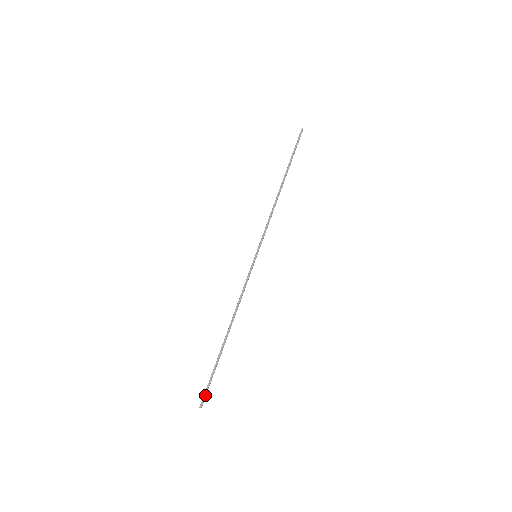
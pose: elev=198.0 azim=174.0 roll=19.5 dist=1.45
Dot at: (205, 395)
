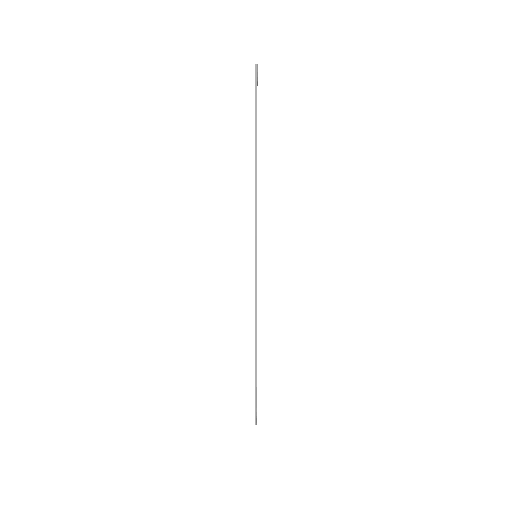
Dot at: (256, 413)
